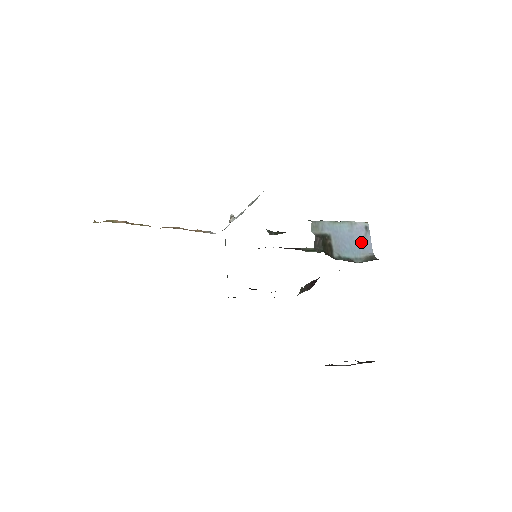
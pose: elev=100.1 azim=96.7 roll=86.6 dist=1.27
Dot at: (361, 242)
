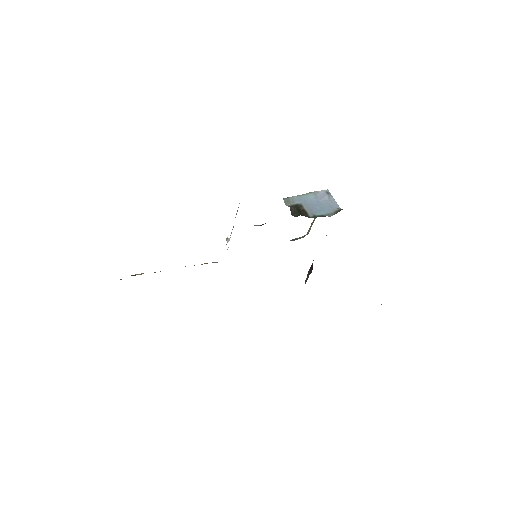
Dot at: (327, 203)
